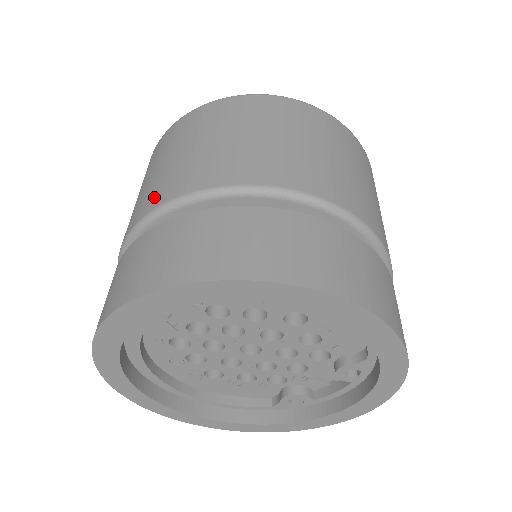
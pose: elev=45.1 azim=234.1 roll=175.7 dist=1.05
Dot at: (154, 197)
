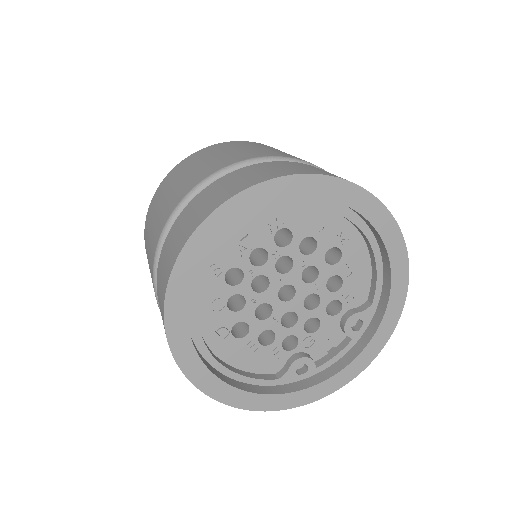
Dot at: (222, 163)
